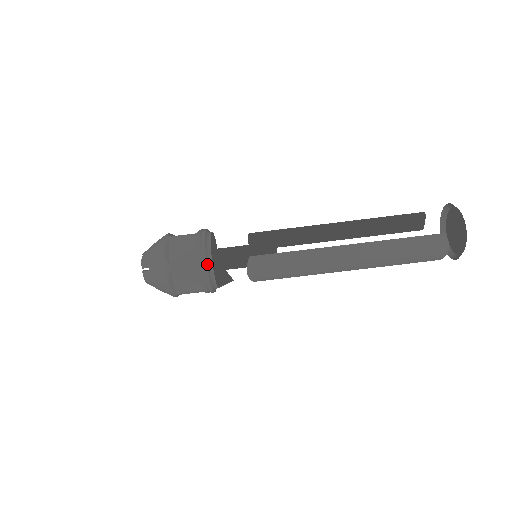
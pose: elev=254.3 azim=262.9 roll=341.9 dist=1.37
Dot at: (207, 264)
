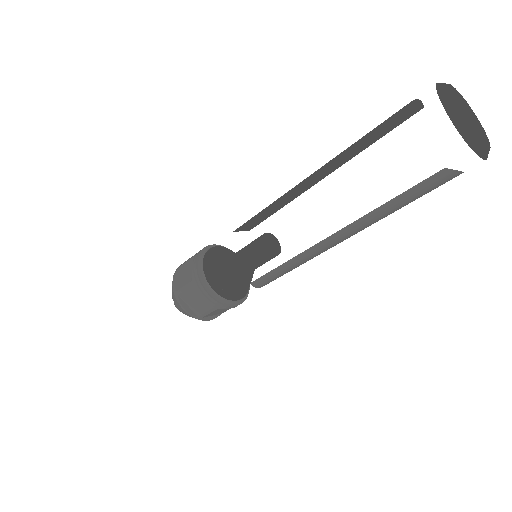
Dot at: (223, 304)
